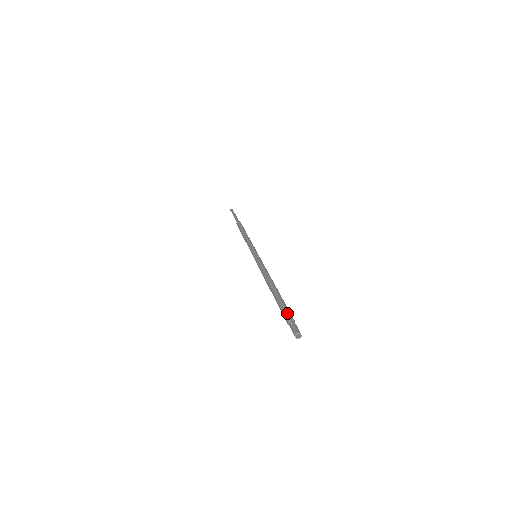
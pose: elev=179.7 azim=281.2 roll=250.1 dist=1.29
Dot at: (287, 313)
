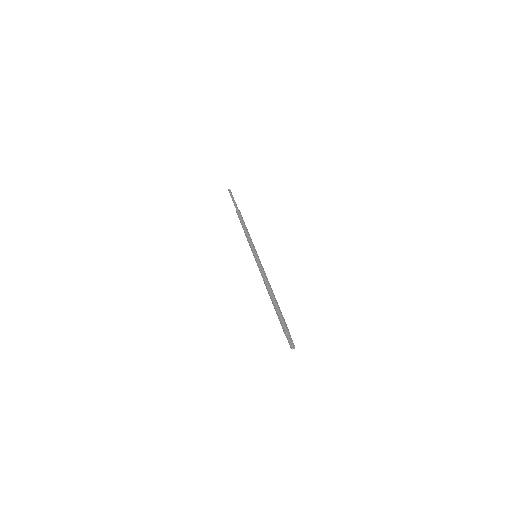
Dot at: (284, 326)
